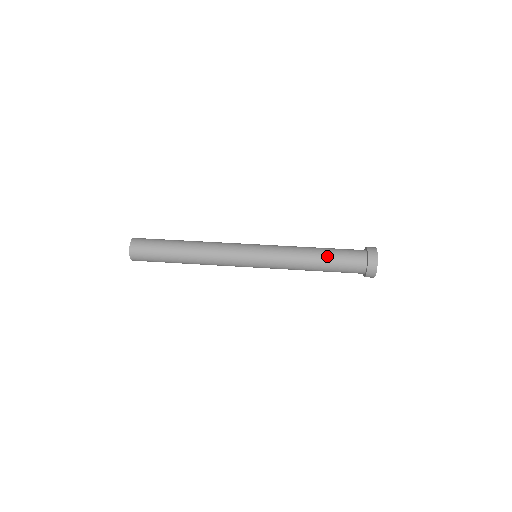
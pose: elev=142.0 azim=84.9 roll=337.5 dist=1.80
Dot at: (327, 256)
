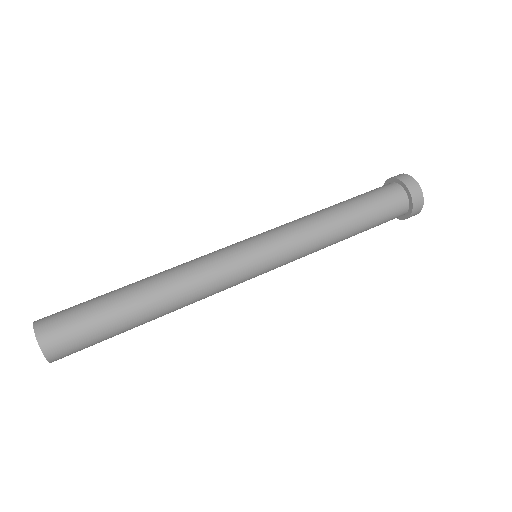
Dot at: (361, 222)
